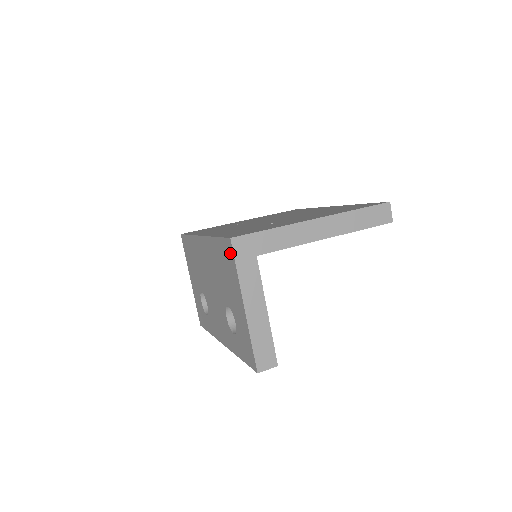
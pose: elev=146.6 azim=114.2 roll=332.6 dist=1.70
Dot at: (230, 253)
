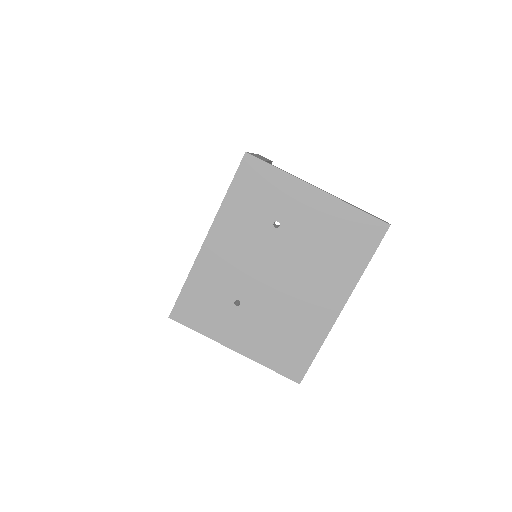
Dot at: occluded
